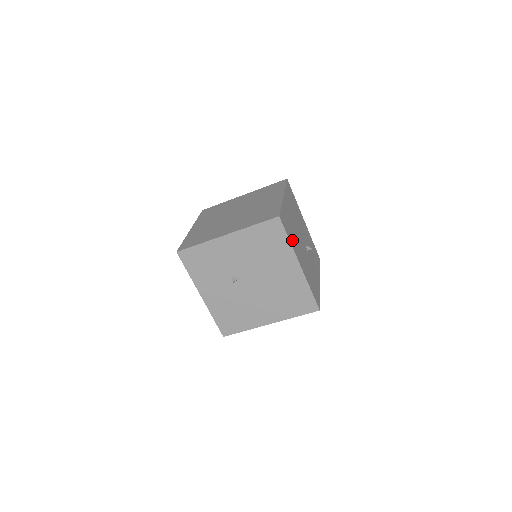
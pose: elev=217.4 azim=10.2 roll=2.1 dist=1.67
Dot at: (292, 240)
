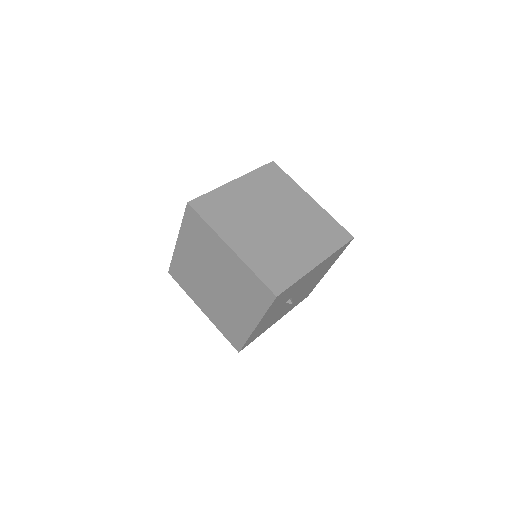
Dot at: occluded
